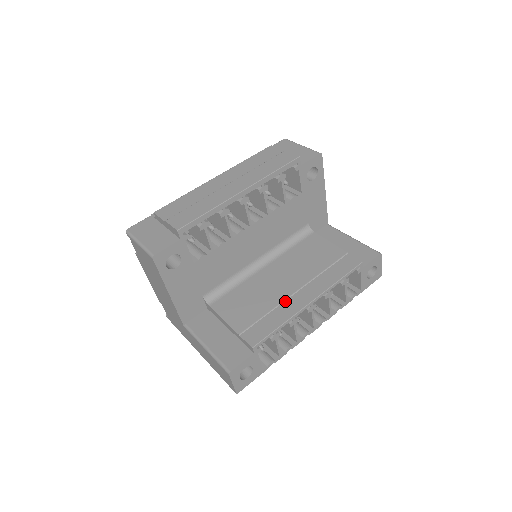
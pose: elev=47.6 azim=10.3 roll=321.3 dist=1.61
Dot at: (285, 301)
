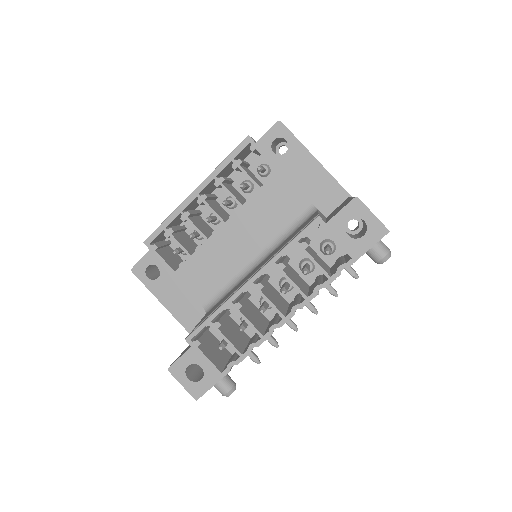
Dot at: (238, 288)
